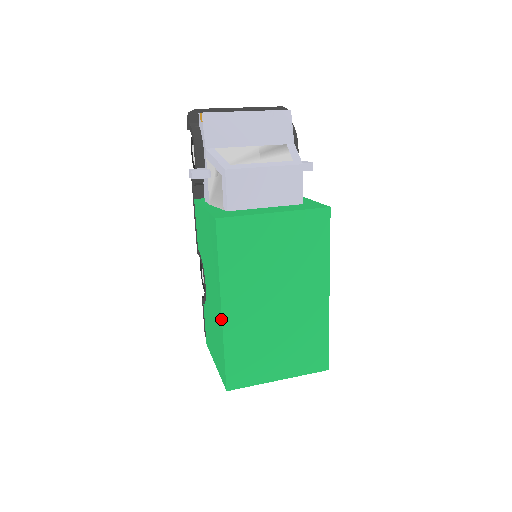
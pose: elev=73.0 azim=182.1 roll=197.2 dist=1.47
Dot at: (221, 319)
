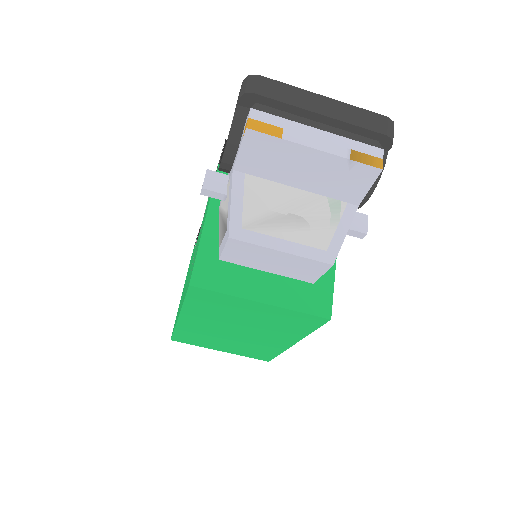
Dot at: (177, 319)
